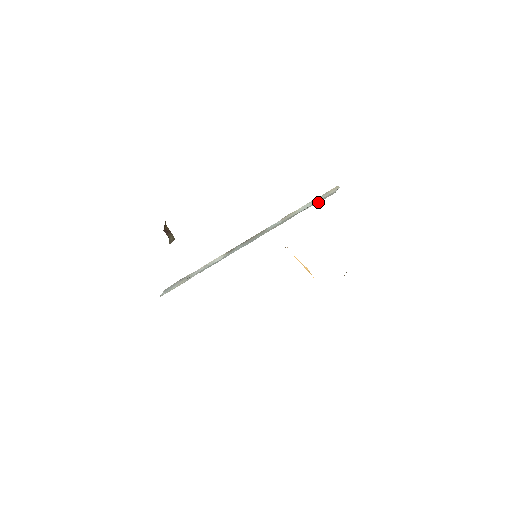
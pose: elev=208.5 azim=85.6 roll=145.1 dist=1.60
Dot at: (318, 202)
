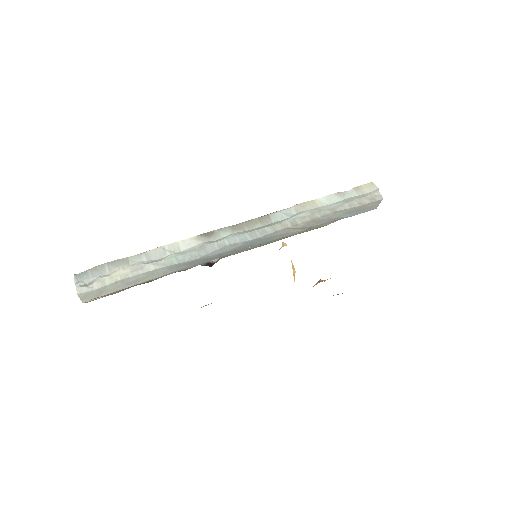
Dot at: (359, 204)
